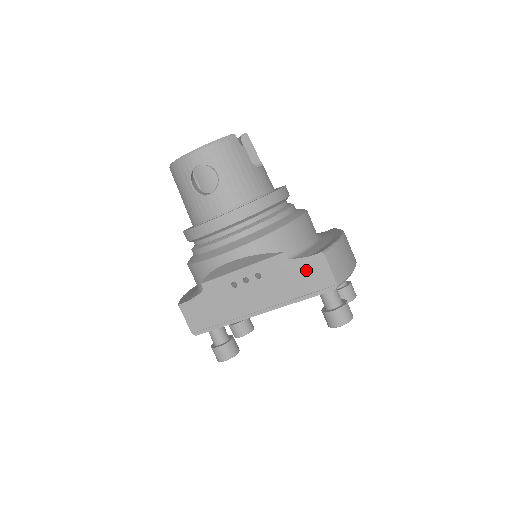
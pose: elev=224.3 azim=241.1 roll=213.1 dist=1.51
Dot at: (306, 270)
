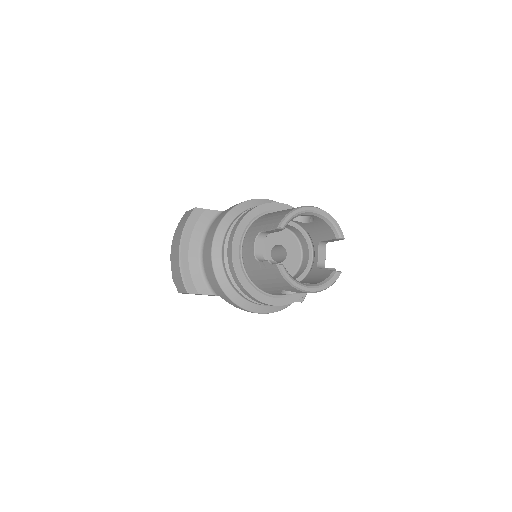
Dot at: occluded
